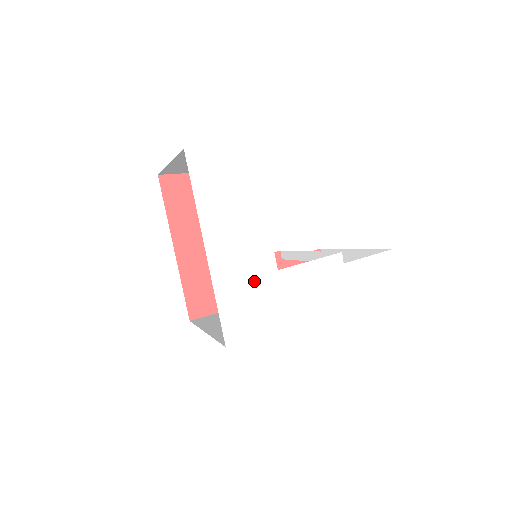
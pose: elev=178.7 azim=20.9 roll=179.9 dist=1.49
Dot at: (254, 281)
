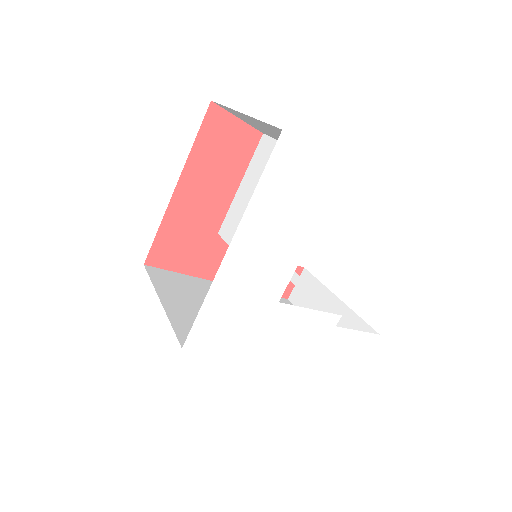
Dot at: (251, 301)
